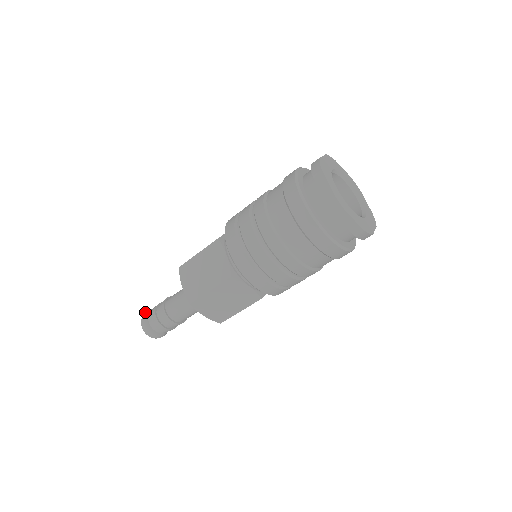
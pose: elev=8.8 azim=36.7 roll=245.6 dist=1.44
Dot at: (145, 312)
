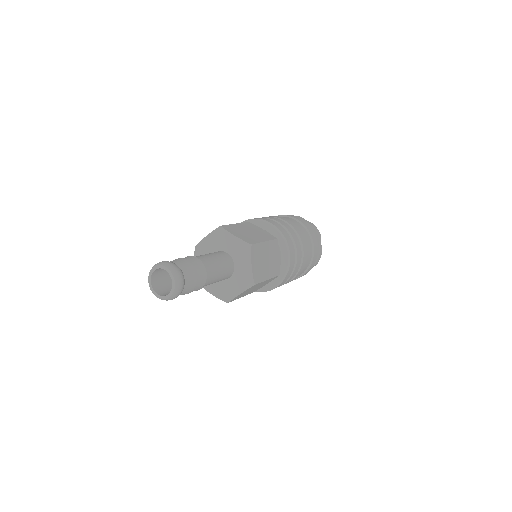
Dot at: occluded
